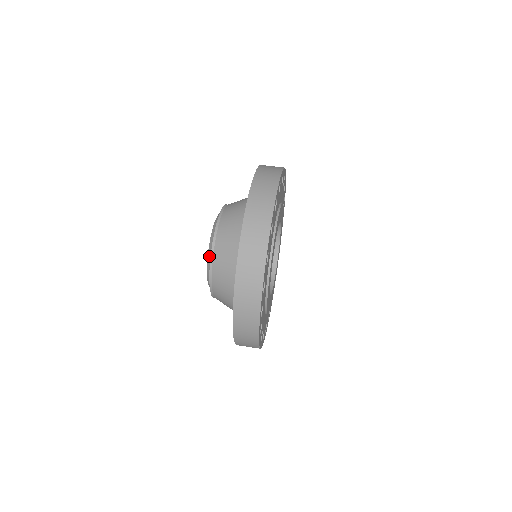
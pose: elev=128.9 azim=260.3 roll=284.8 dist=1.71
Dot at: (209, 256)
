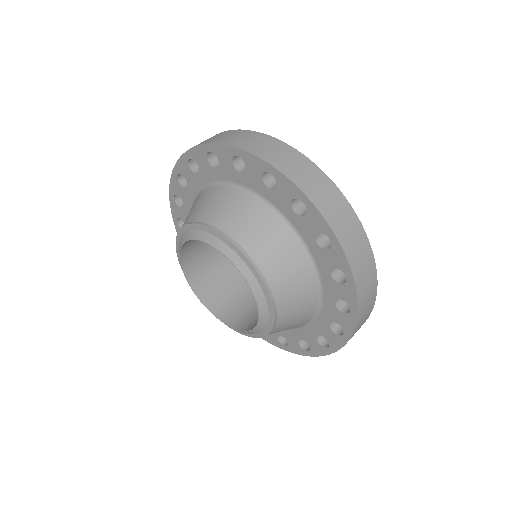
Dot at: (255, 286)
